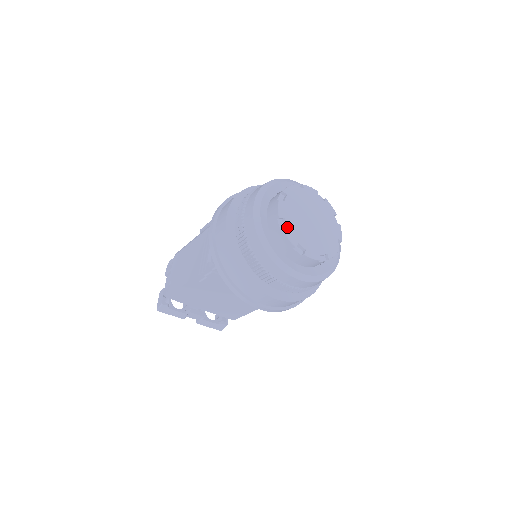
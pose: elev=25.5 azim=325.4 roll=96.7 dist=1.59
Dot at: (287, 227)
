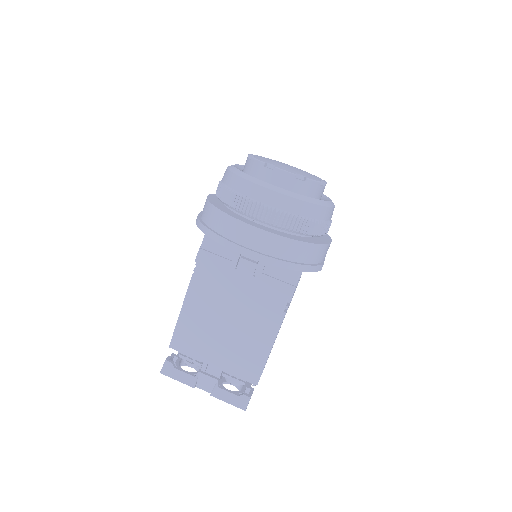
Dot at: occluded
